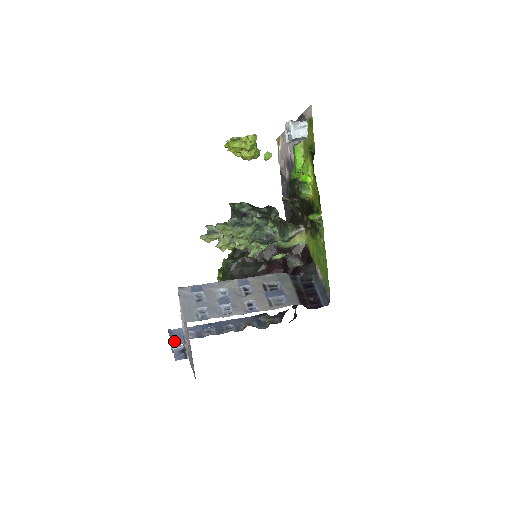
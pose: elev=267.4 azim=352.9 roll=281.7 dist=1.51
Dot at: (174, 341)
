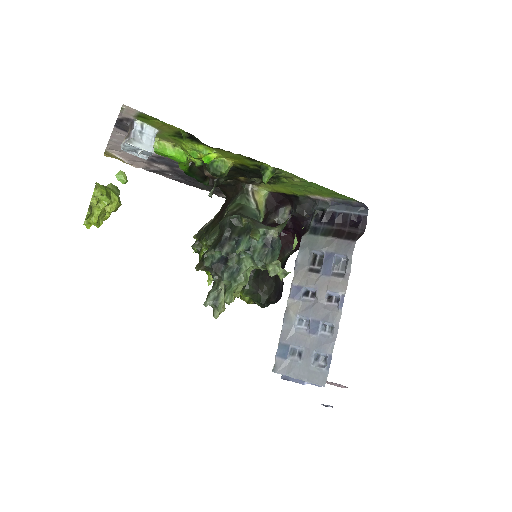
Dot at: (297, 379)
